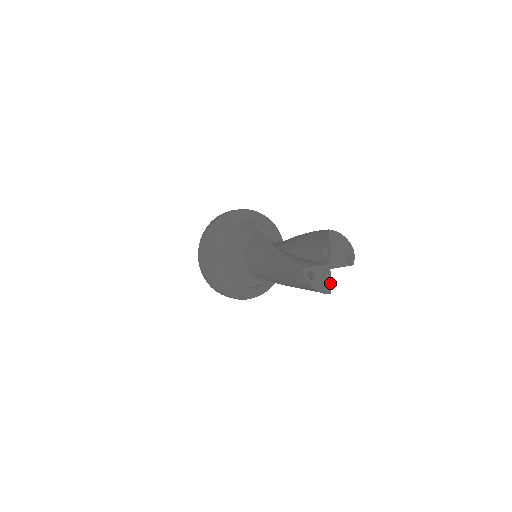
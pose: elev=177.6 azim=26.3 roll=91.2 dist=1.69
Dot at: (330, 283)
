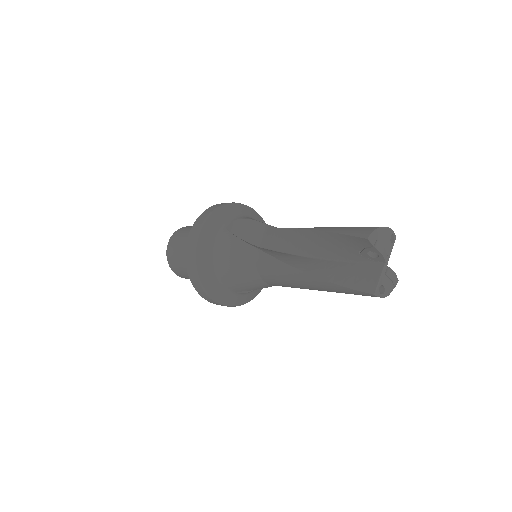
Dot at: (395, 276)
